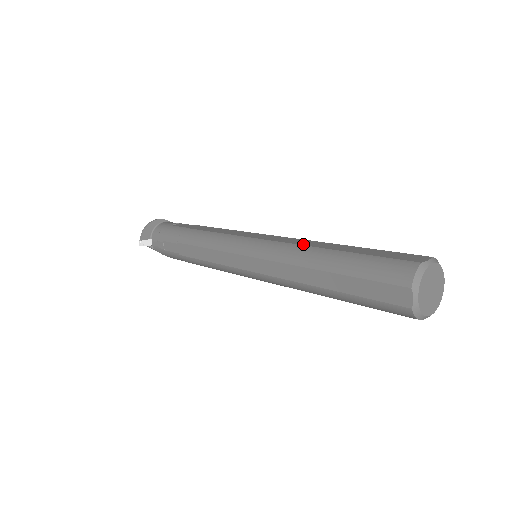
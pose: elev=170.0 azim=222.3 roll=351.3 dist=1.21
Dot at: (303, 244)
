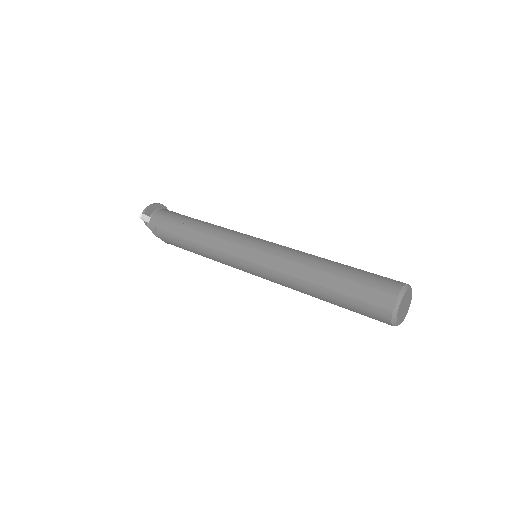
Dot at: occluded
